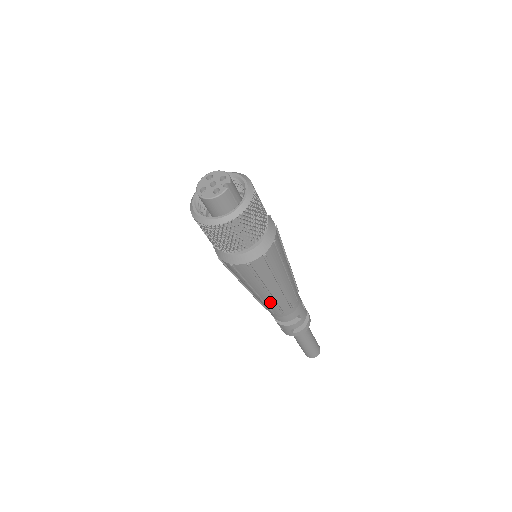
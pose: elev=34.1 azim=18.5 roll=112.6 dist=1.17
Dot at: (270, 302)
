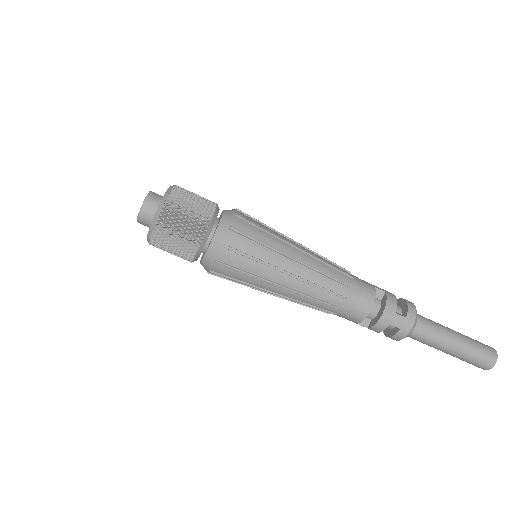
Dot at: (319, 279)
